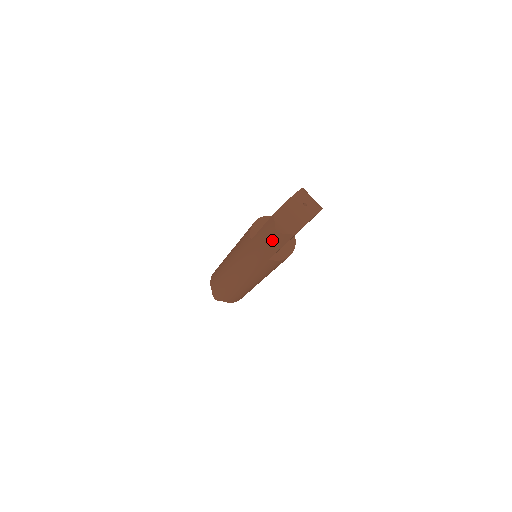
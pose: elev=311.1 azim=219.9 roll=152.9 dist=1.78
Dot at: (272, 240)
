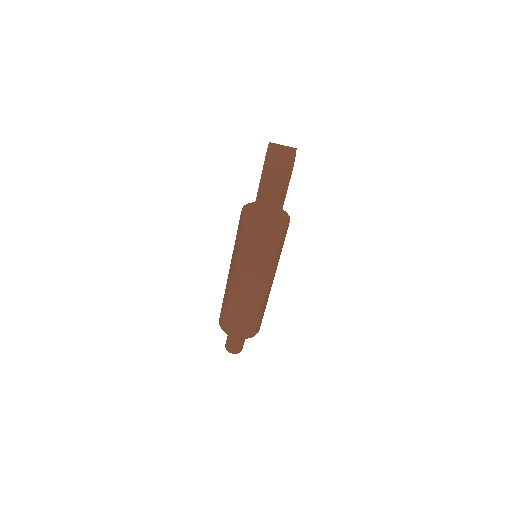
Dot at: (274, 197)
